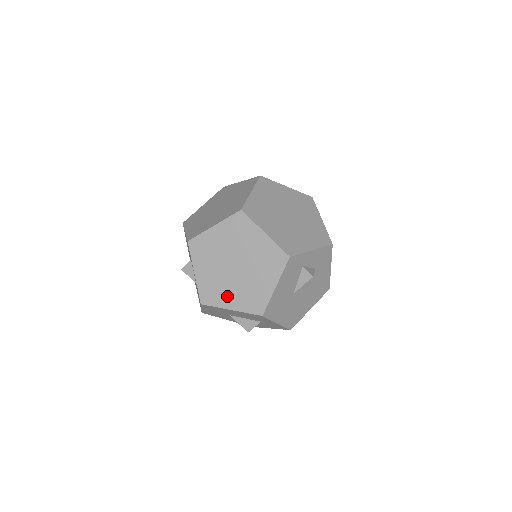
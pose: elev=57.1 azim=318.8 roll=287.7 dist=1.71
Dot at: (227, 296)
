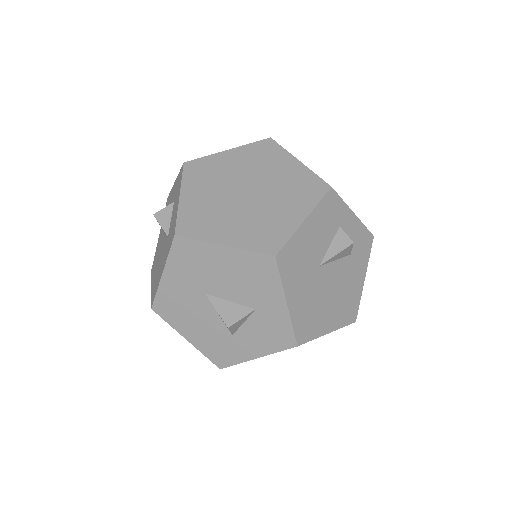
Dot at: (222, 227)
